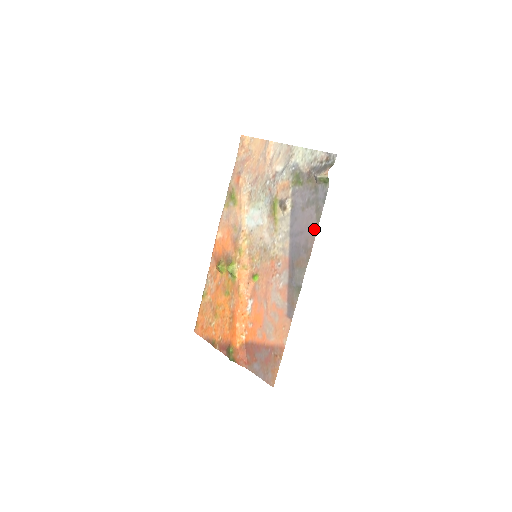
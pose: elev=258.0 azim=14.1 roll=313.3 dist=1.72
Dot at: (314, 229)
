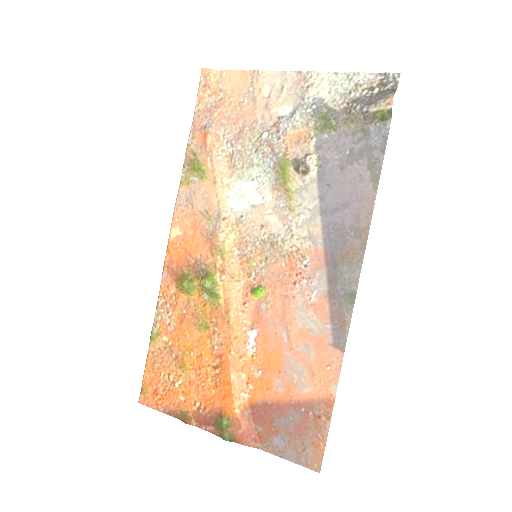
Dot at: (369, 196)
